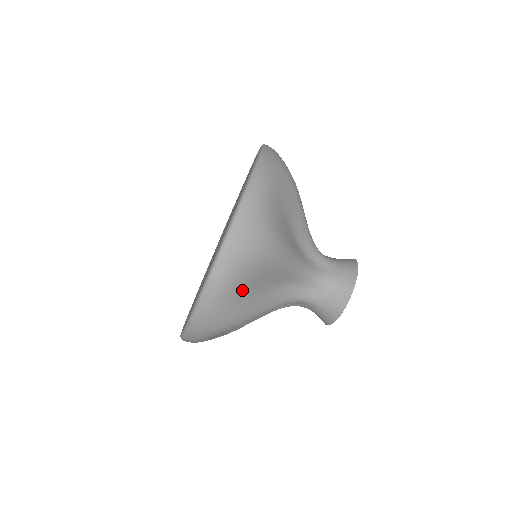
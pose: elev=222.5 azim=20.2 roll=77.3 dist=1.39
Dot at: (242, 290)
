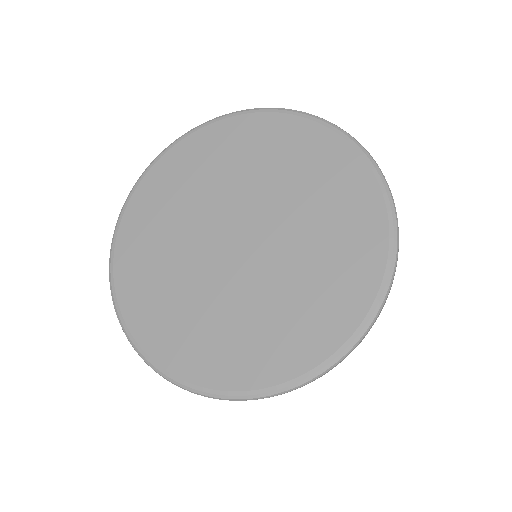
Dot at: occluded
